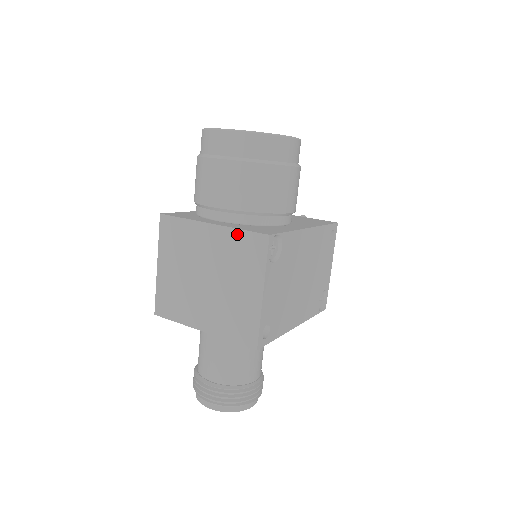
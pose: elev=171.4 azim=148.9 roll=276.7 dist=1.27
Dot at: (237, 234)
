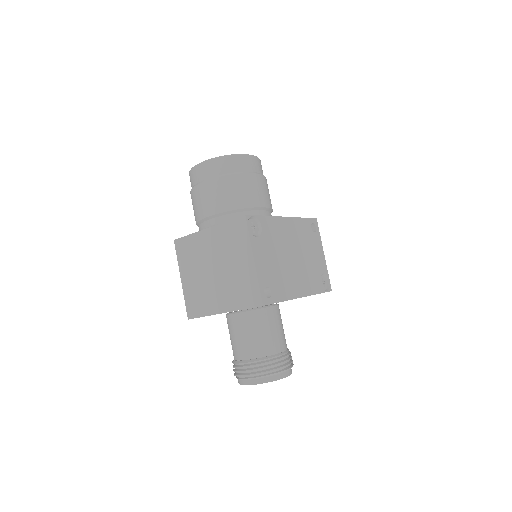
Dot at: (225, 226)
